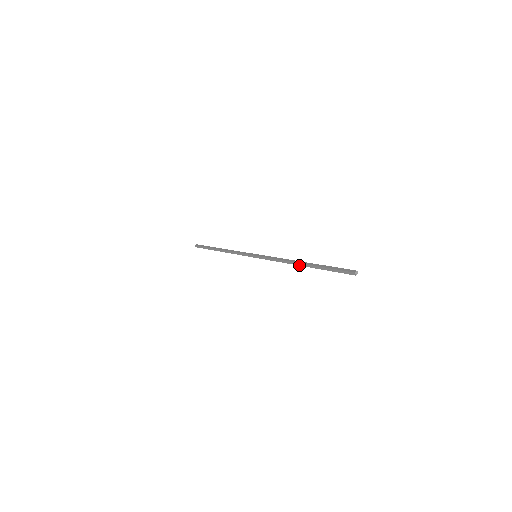
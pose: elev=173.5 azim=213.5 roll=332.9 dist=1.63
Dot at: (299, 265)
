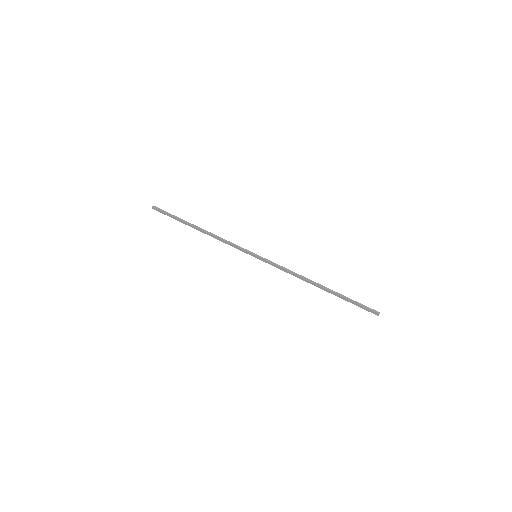
Dot at: occluded
